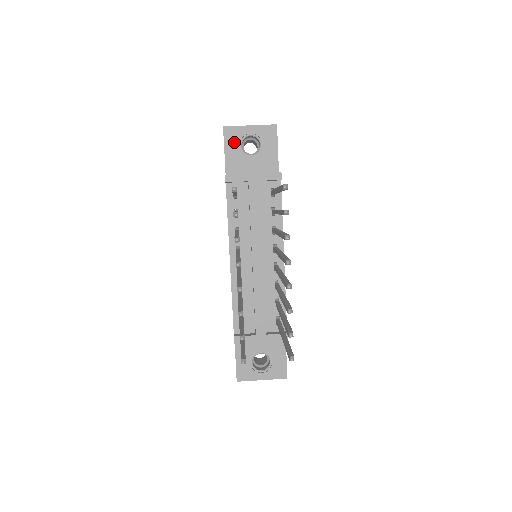
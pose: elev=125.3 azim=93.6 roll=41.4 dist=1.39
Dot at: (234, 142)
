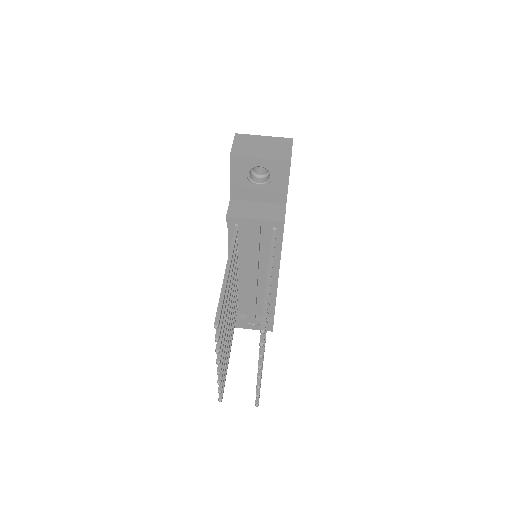
Dot at: (241, 171)
